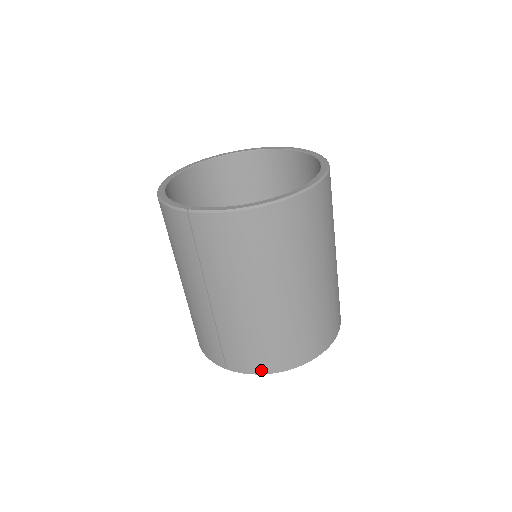
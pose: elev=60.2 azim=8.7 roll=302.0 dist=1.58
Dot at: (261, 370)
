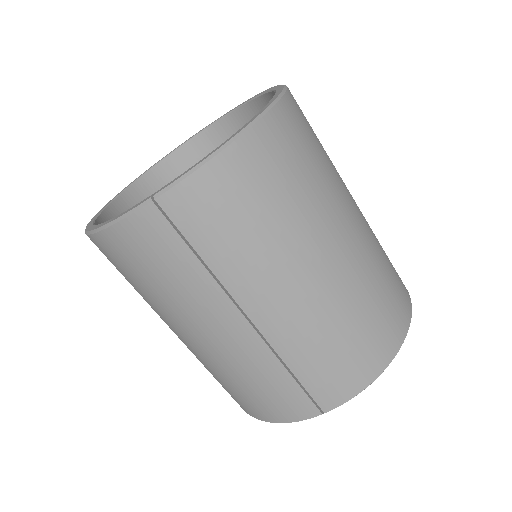
Dot at: (368, 377)
